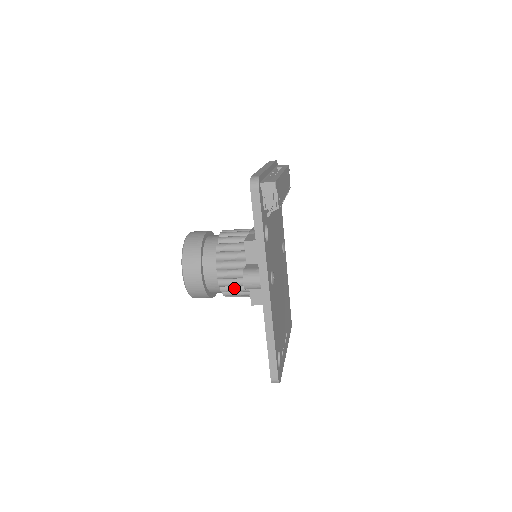
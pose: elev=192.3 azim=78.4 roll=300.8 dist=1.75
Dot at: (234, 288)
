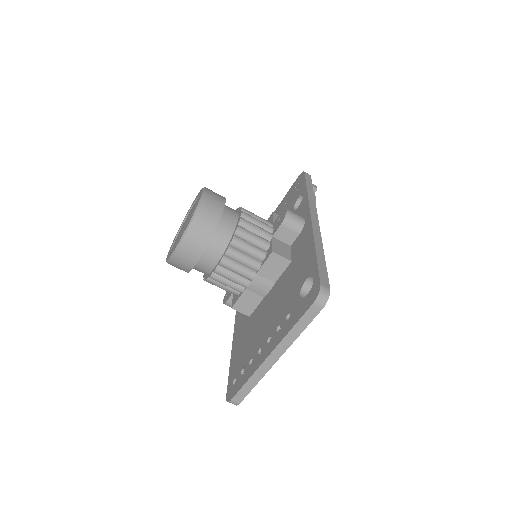
Dot at: (253, 233)
